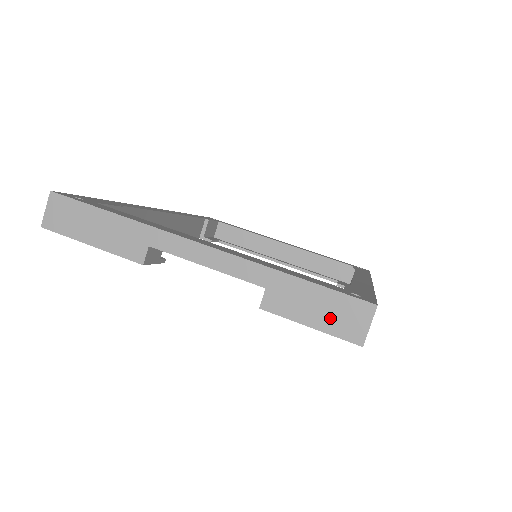
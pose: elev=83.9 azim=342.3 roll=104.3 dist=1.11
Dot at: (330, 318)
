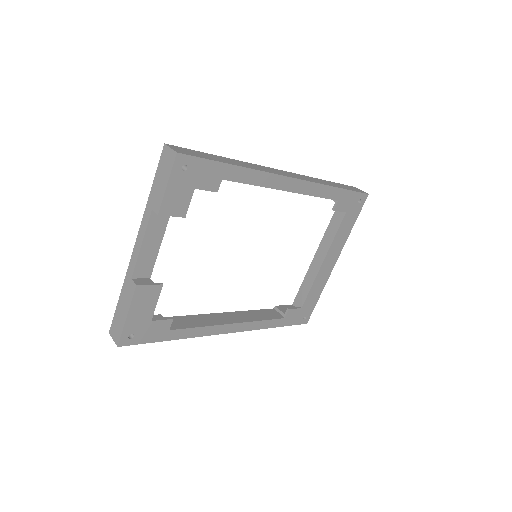
Dot at: (165, 172)
